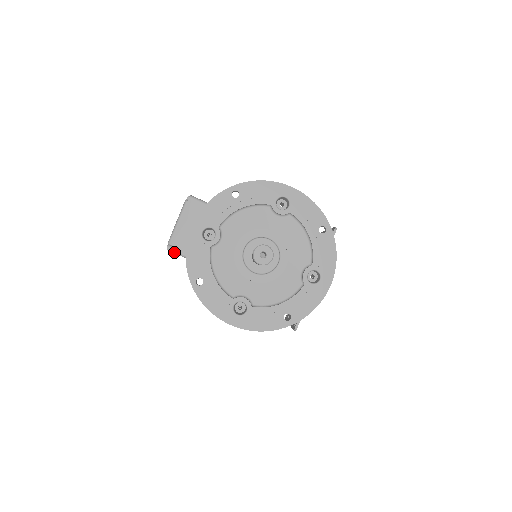
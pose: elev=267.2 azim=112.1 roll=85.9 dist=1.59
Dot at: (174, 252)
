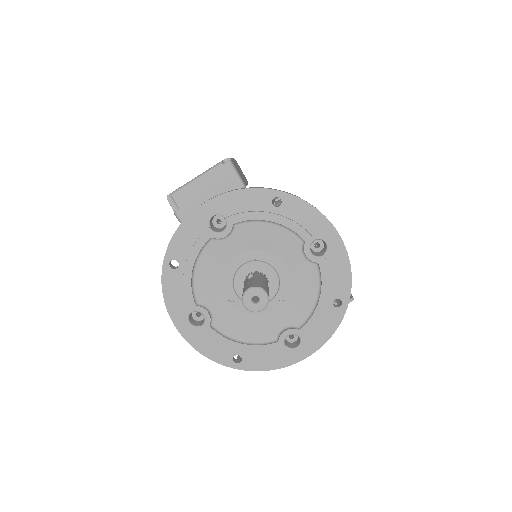
Dot at: (172, 206)
